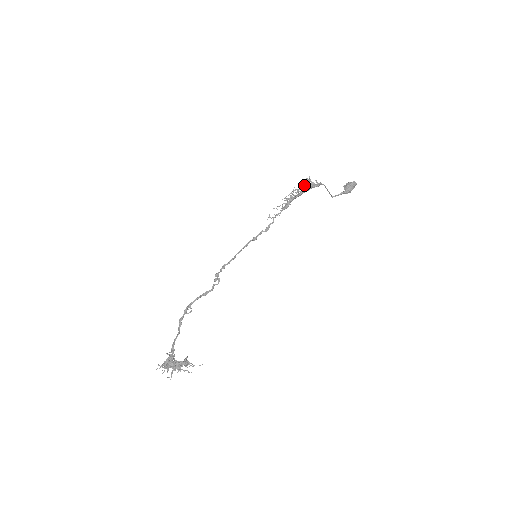
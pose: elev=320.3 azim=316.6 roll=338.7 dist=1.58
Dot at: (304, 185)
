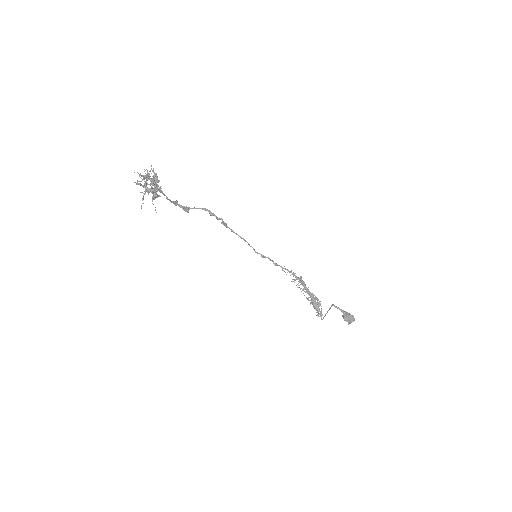
Dot at: occluded
